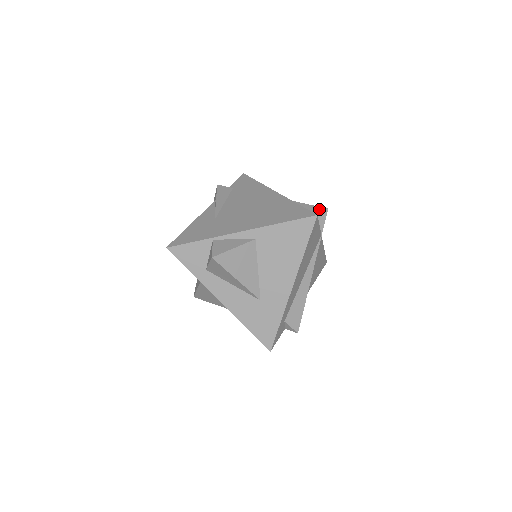
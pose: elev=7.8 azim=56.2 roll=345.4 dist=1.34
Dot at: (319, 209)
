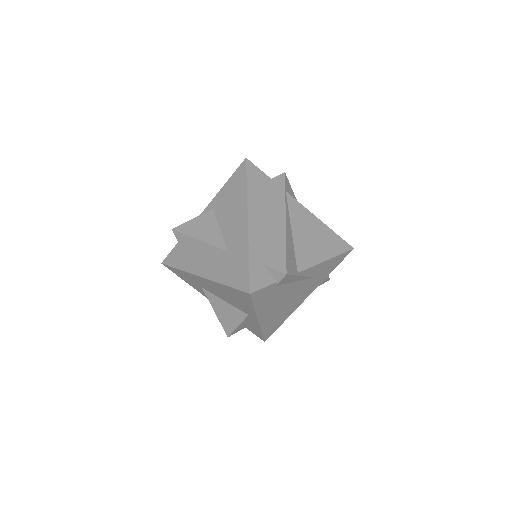
Dot at: occluded
